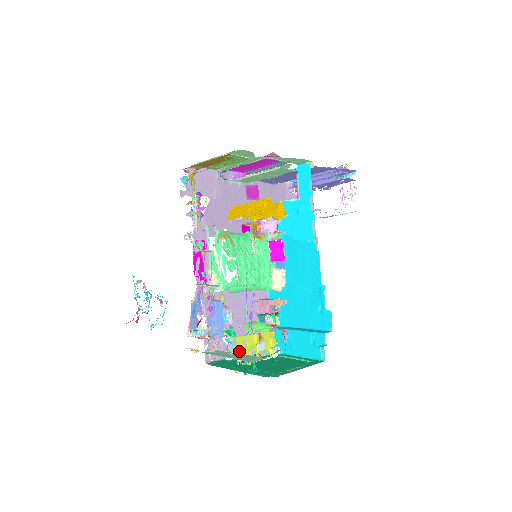
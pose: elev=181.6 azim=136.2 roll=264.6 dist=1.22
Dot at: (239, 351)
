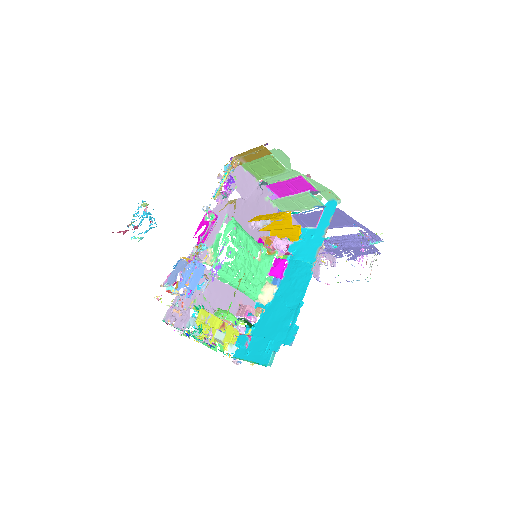
Dot at: (197, 321)
